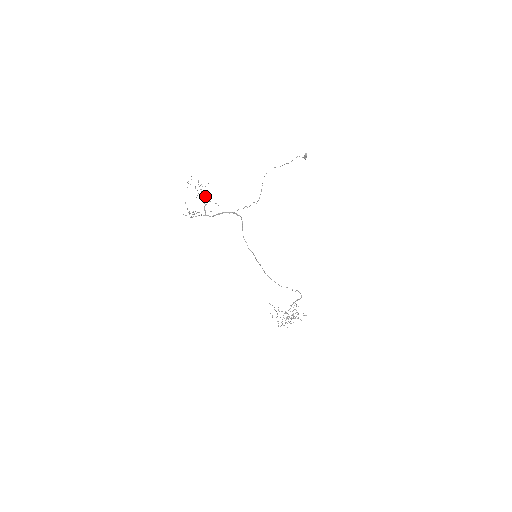
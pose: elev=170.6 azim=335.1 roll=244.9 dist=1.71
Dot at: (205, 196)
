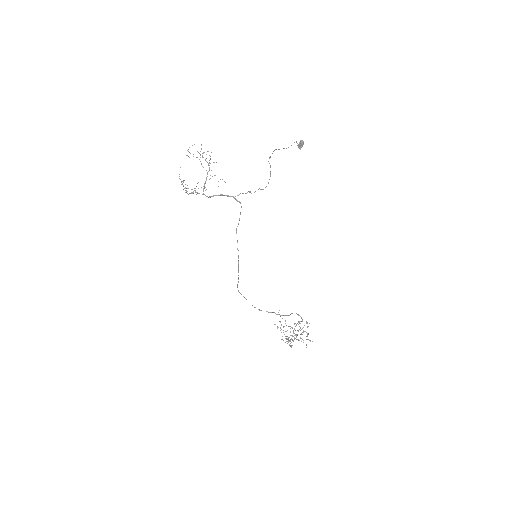
Dot at: (209, 168)
